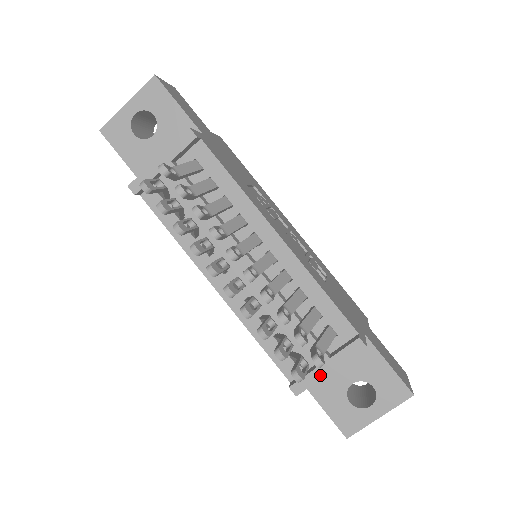
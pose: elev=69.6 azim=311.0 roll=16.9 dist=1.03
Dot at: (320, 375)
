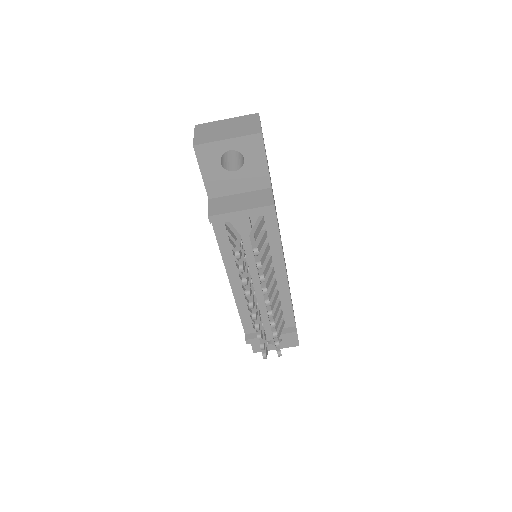
Dot at: occluded
